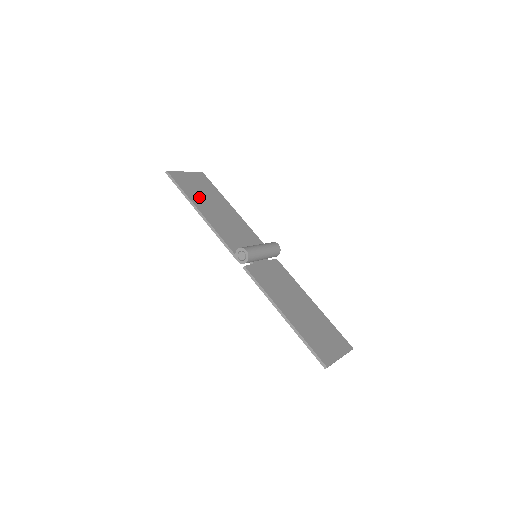
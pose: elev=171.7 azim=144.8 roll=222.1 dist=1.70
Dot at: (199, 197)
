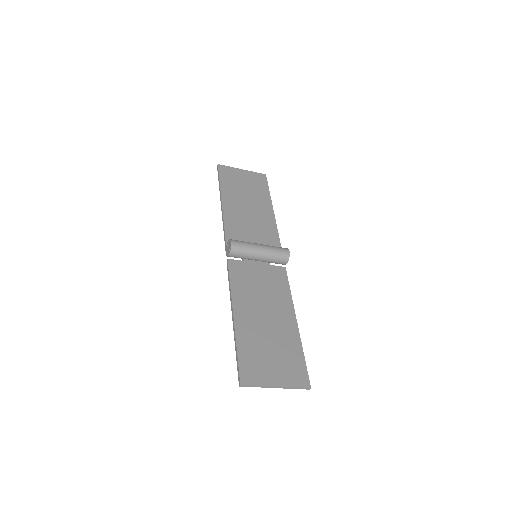
Dot at: (235, 191)
